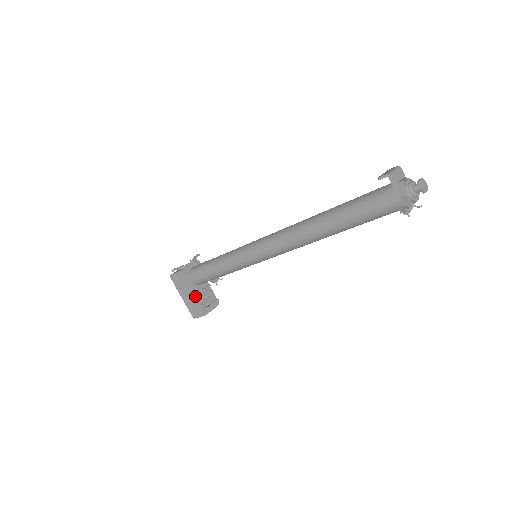
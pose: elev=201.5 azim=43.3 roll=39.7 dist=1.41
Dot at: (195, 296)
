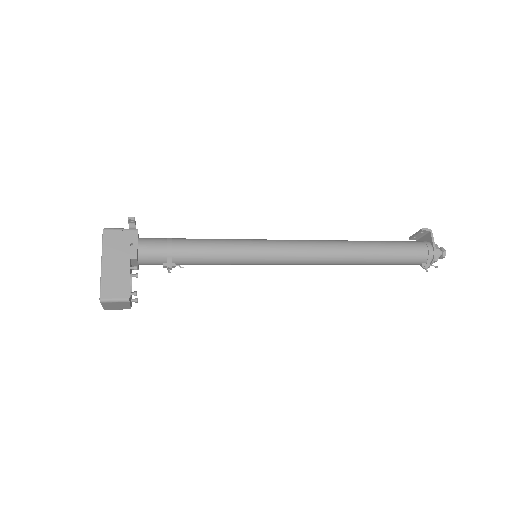
Dot at: (130, 269)
